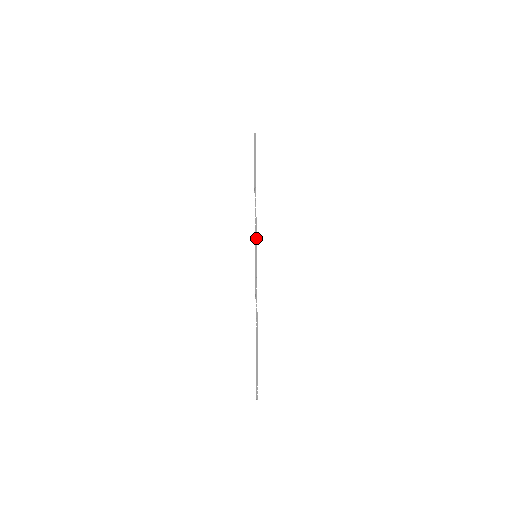
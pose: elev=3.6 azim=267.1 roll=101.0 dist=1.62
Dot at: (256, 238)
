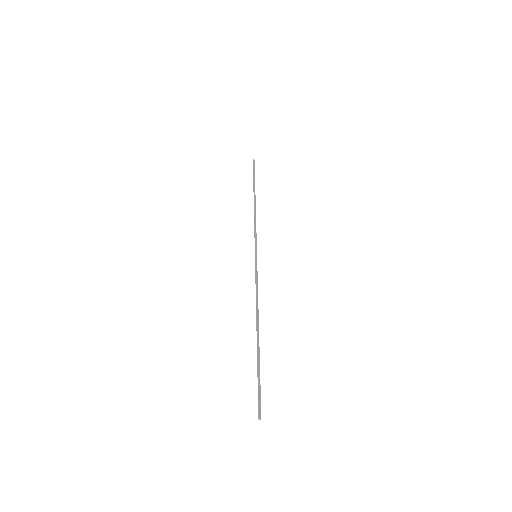
Dot at: (256, 240)
